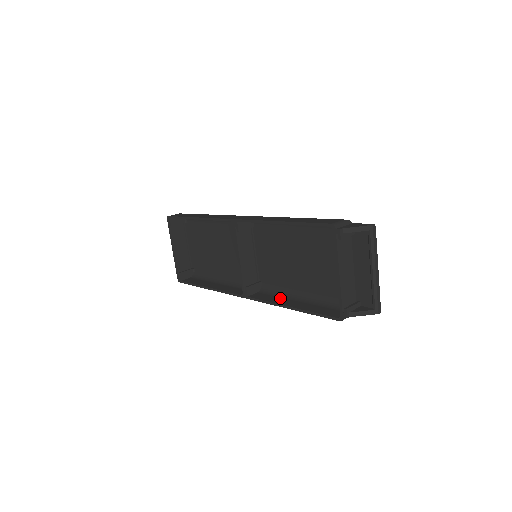
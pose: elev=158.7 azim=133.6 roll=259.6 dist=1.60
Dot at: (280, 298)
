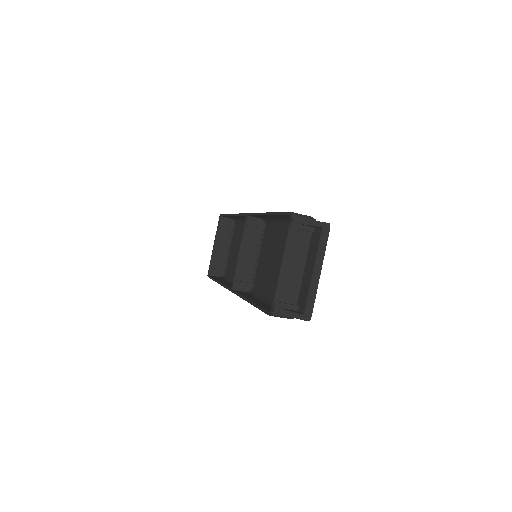
Dot at: (254, 297)
